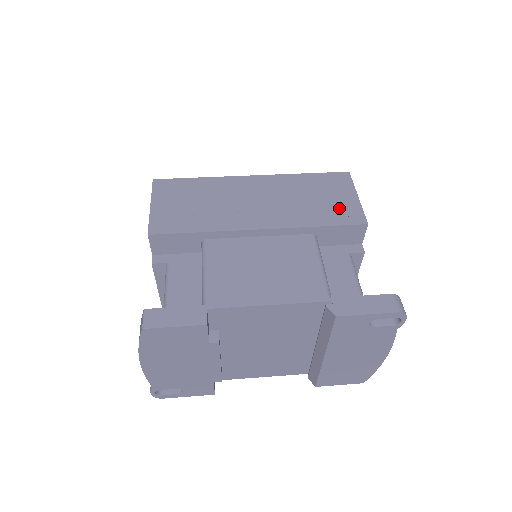
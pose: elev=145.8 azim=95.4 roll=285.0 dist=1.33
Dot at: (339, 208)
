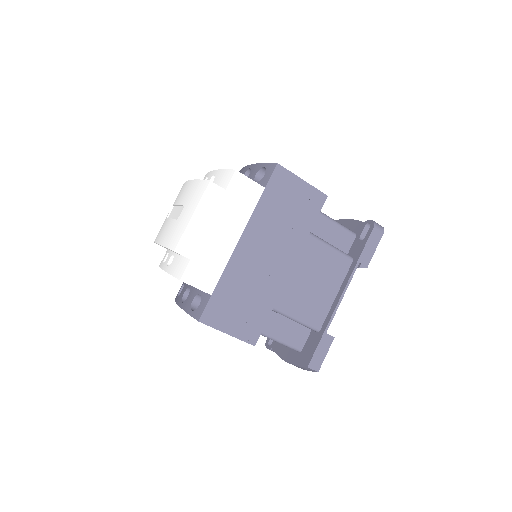
Dot at: (305, 203)
